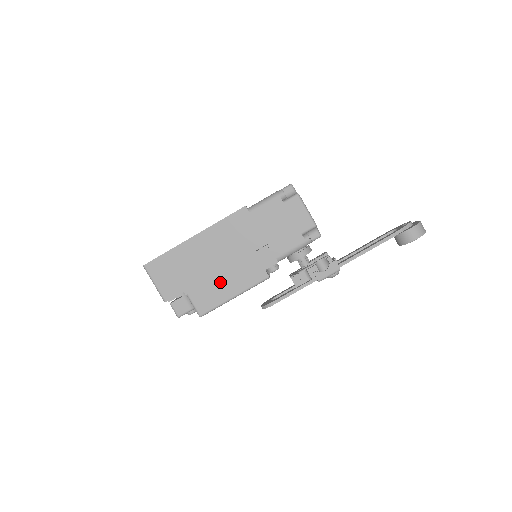
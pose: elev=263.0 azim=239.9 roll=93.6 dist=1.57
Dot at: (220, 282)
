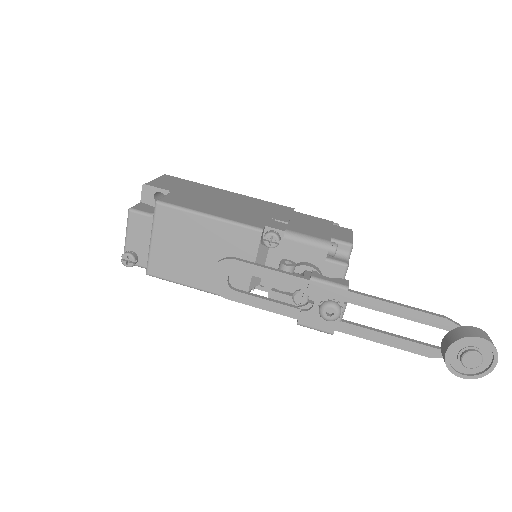
Dot at: (211, 206)
